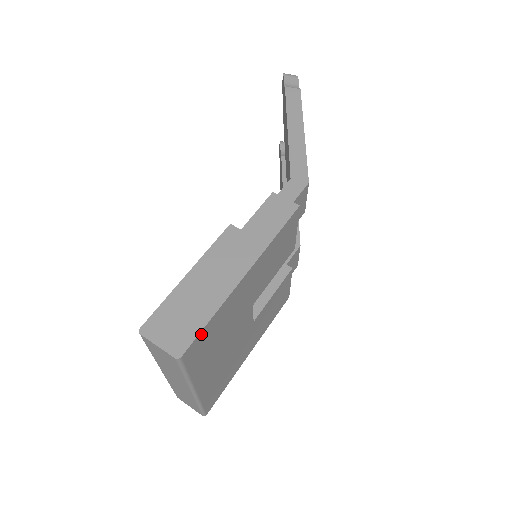
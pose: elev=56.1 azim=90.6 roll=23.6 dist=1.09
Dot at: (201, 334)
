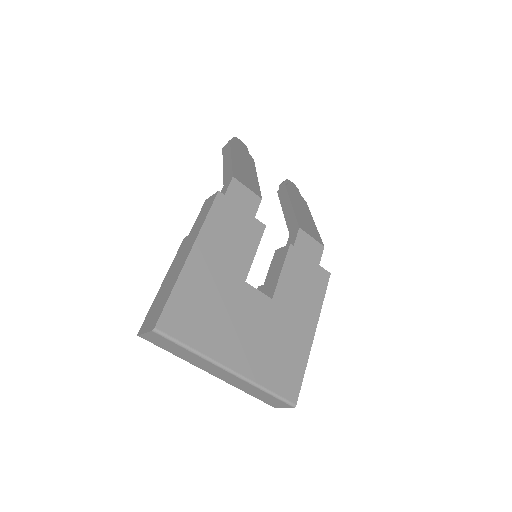
Dot at: (169, 307)
